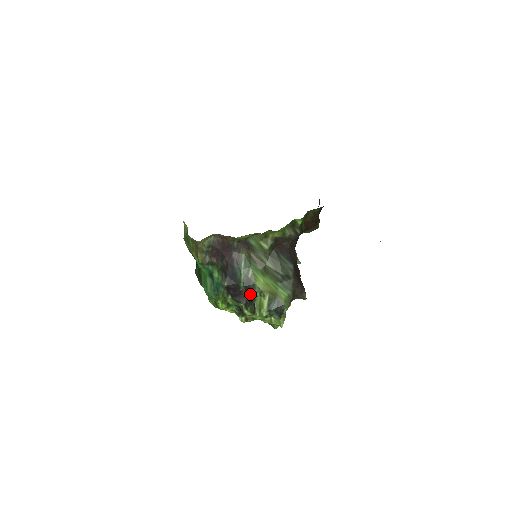
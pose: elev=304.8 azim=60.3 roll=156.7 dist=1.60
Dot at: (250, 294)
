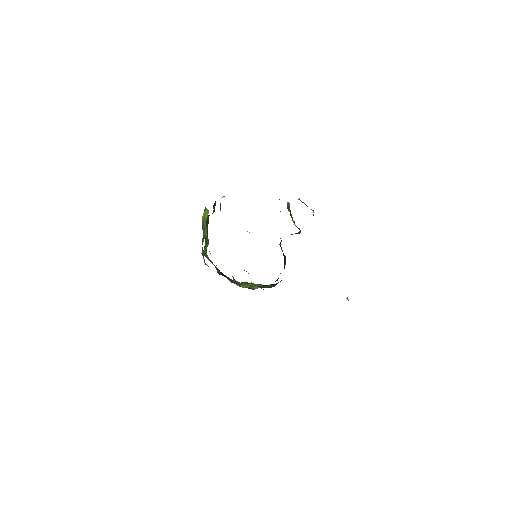
Dot at: occluded
